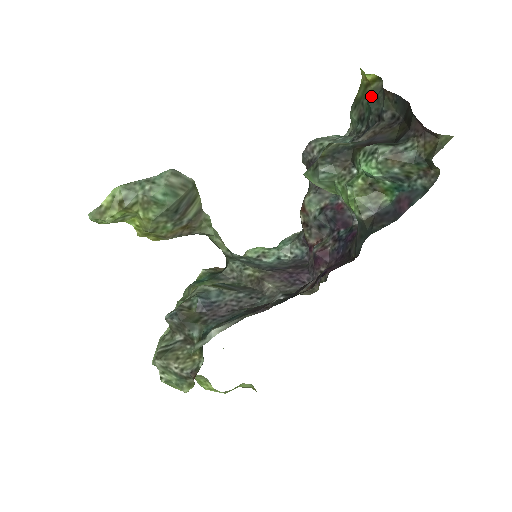
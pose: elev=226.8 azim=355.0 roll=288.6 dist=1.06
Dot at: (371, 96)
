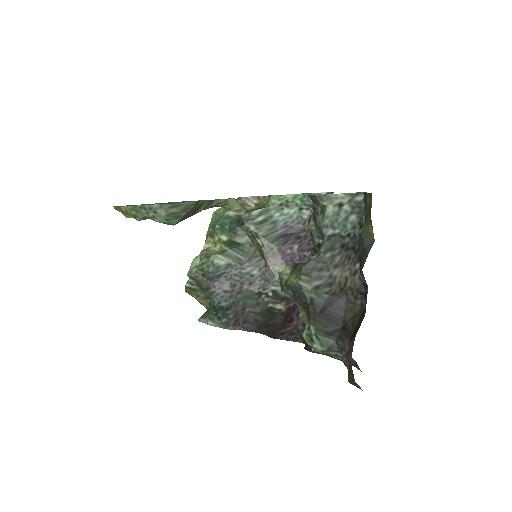
Dot at: (363, 238)
